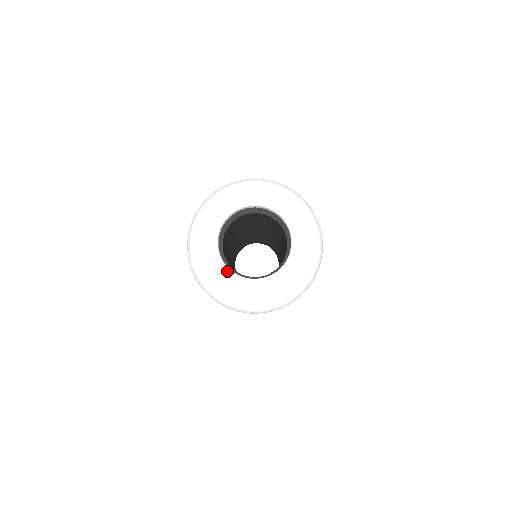
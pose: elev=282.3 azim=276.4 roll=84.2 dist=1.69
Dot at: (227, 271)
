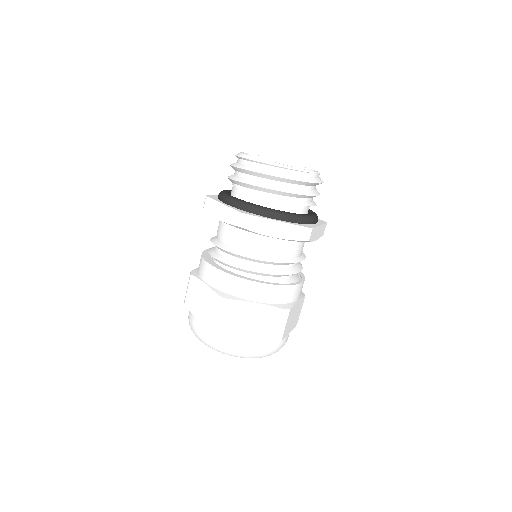
Dot at: occluded
